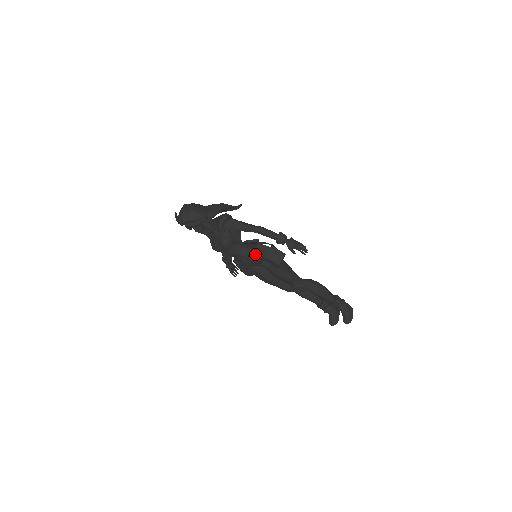
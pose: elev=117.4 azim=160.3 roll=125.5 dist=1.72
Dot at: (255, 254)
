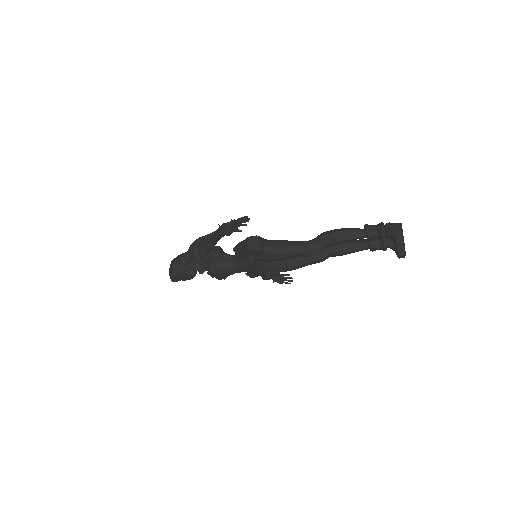
Dot at: (236, 258)
